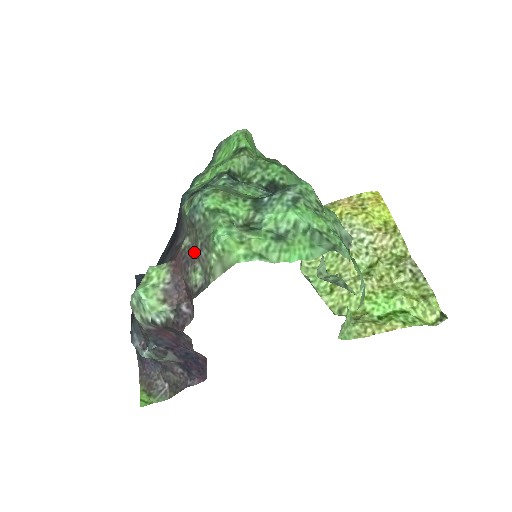
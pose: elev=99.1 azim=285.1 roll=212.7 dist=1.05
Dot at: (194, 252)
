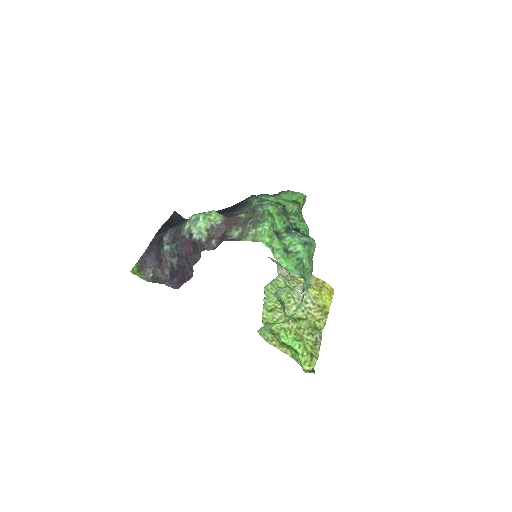
Dot at: (244, 222)
